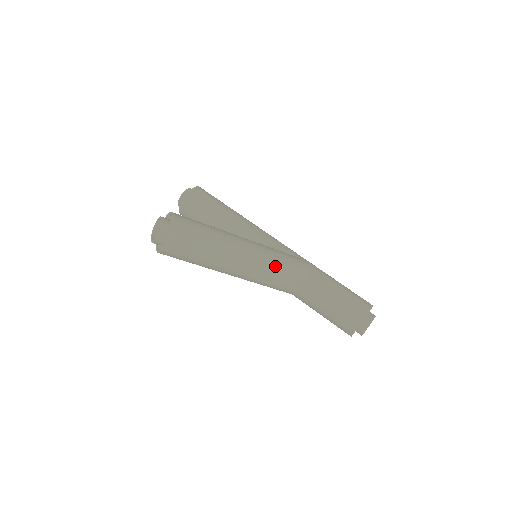
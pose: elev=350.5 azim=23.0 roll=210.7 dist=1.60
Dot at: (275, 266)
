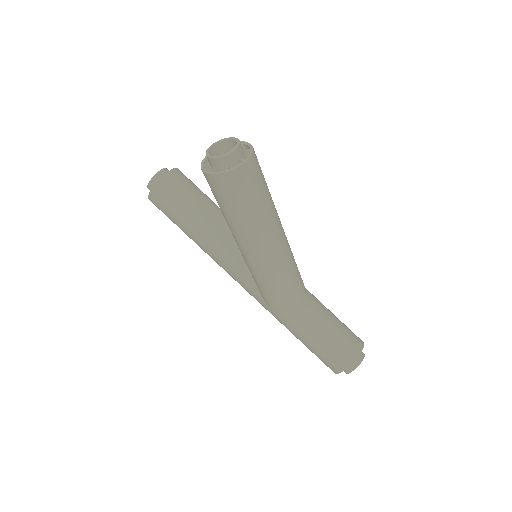
Dot at: (294, 263)
